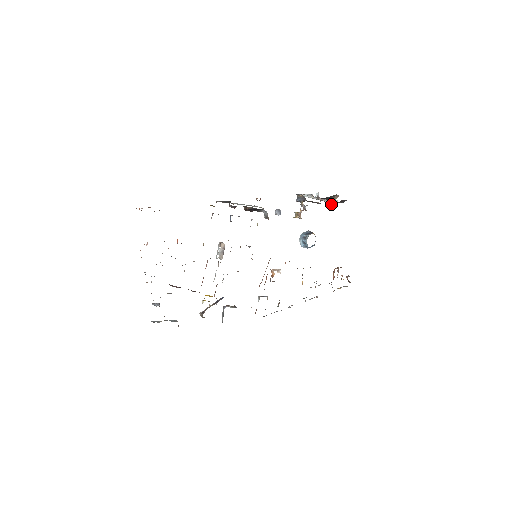
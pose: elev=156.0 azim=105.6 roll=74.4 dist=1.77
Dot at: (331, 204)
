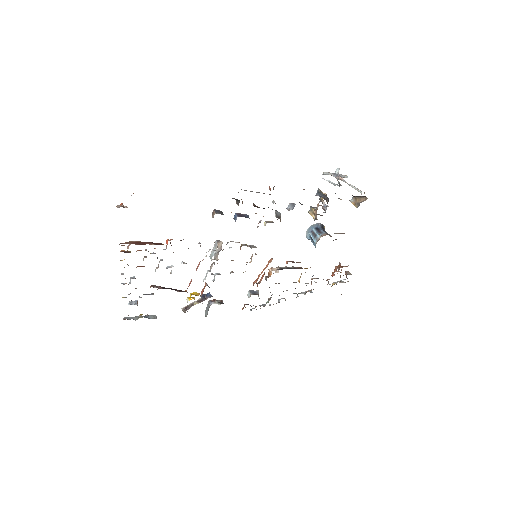
Dot at: (354, 202)
